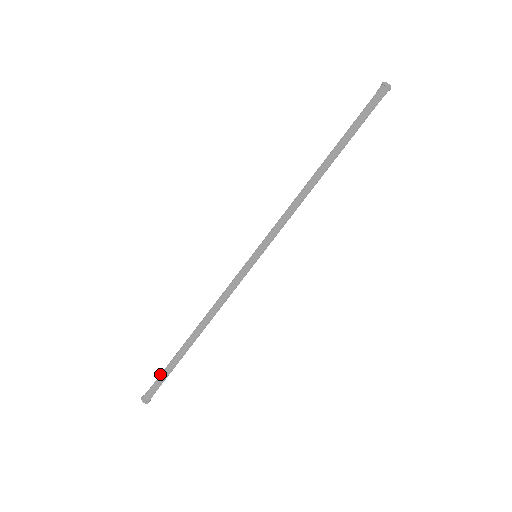
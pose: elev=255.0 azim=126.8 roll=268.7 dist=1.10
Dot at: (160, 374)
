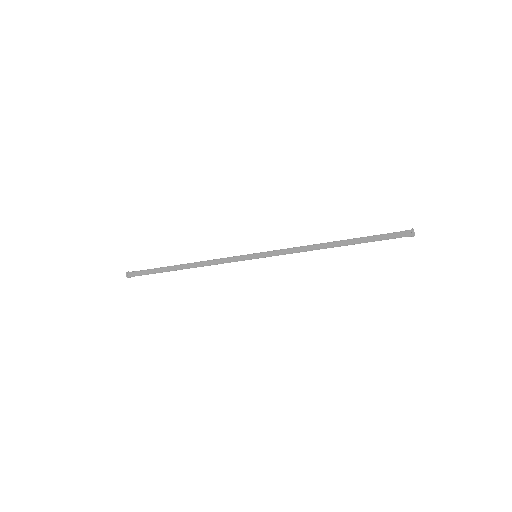
Dot at: (149, 269)
